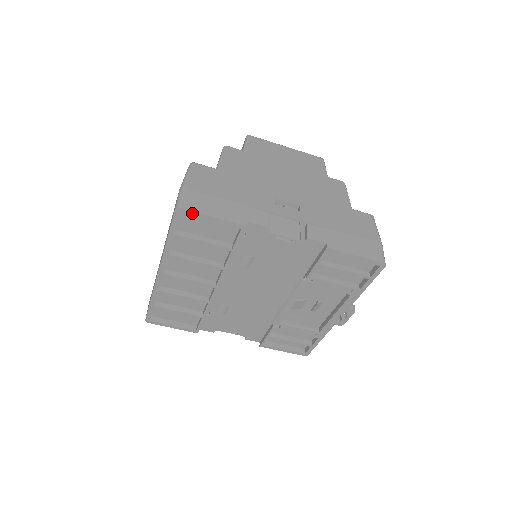
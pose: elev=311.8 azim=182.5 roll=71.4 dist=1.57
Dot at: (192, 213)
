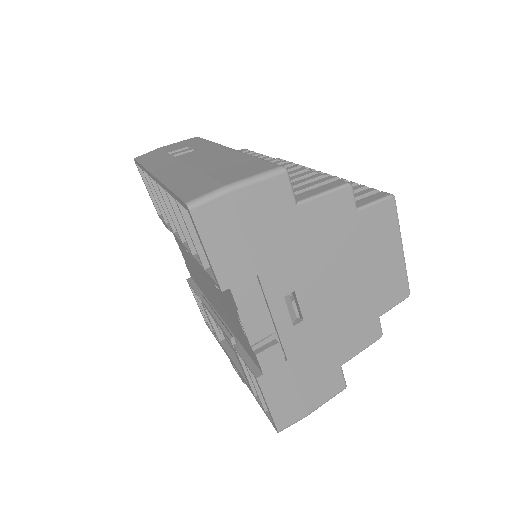
Dot at: (195, 225)
